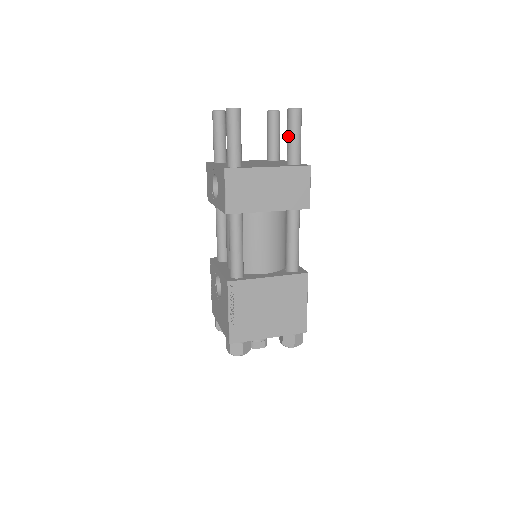
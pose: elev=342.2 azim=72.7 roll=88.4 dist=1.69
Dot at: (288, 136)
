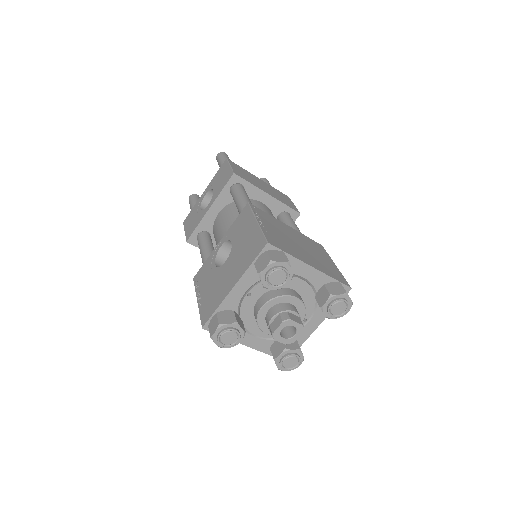
Dot at: occluded
